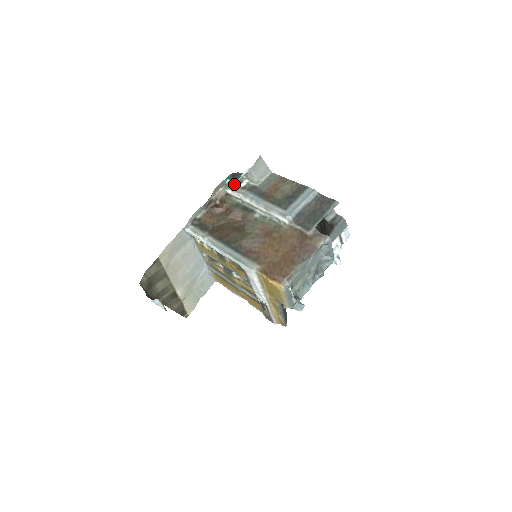
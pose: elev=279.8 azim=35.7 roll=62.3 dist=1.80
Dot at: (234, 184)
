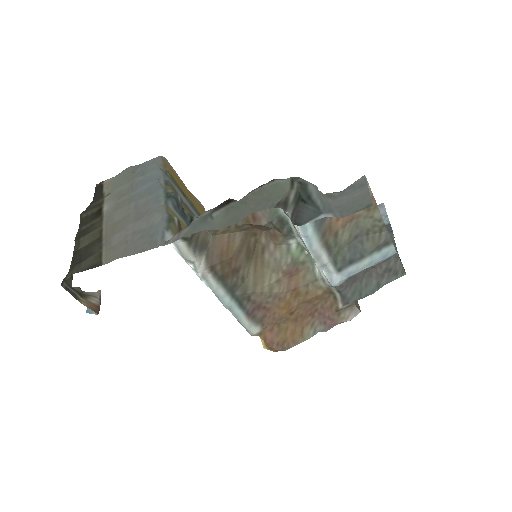
Dot at: occluded
